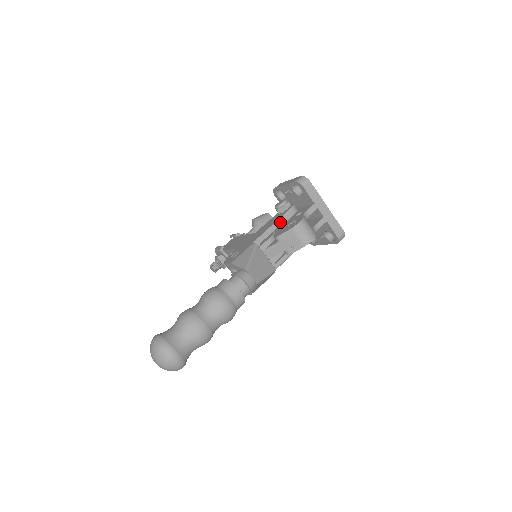
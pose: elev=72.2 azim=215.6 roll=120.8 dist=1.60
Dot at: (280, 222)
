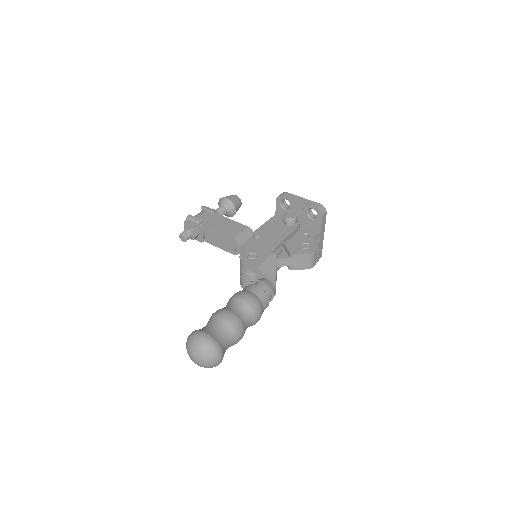
Dot at: (290, 236)
